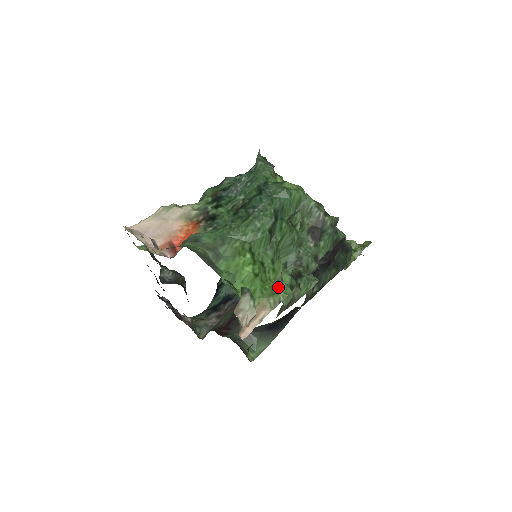
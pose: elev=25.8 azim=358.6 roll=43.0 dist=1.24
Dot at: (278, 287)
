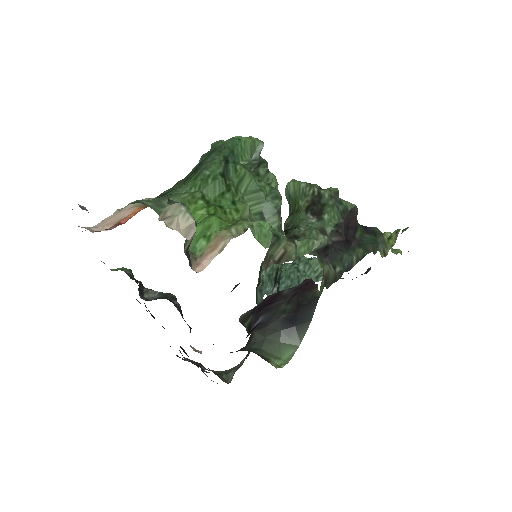
Dot at: (242, 220)
